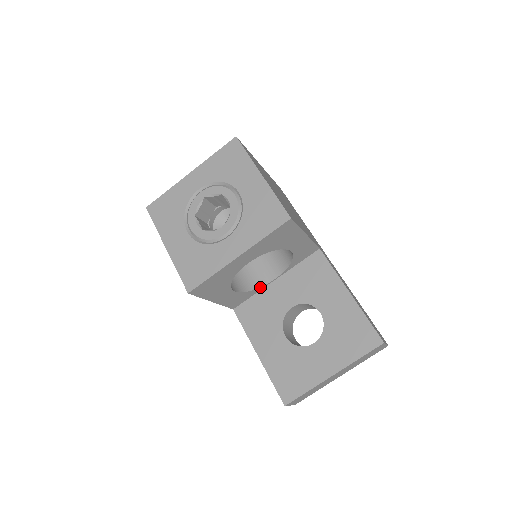
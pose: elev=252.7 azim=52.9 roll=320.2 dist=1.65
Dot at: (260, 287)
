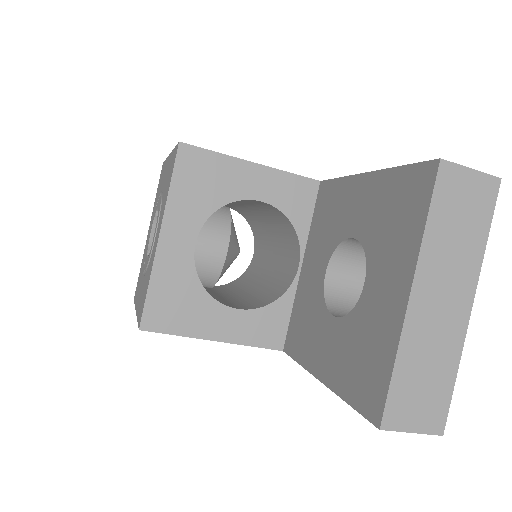
Dot at: (287, 290)
